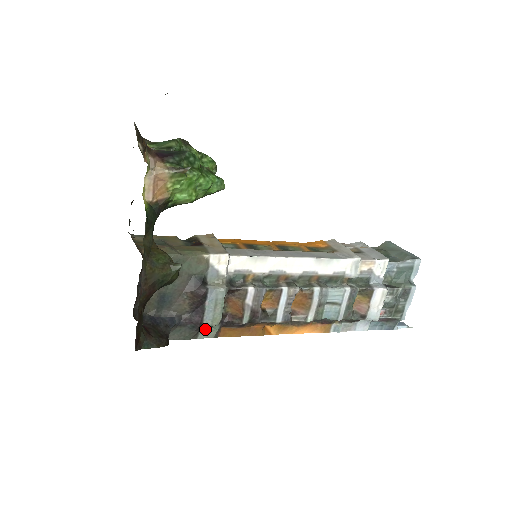
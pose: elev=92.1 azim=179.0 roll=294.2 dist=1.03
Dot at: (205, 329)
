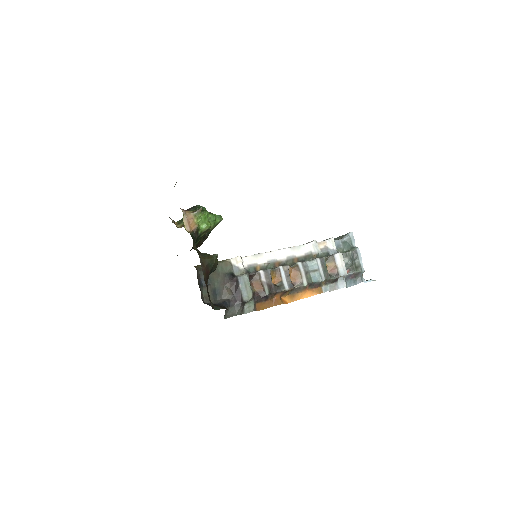
Dot at: (246, 306)
